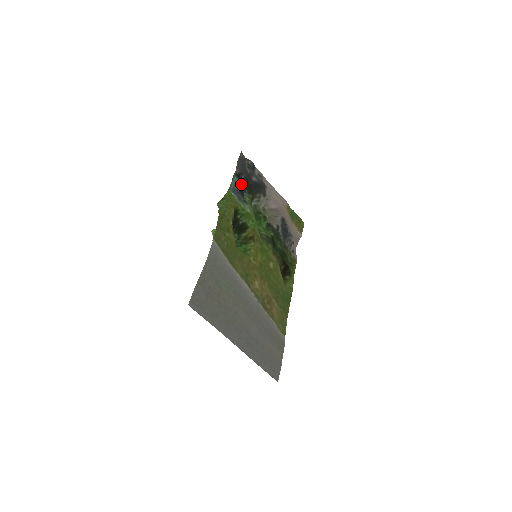
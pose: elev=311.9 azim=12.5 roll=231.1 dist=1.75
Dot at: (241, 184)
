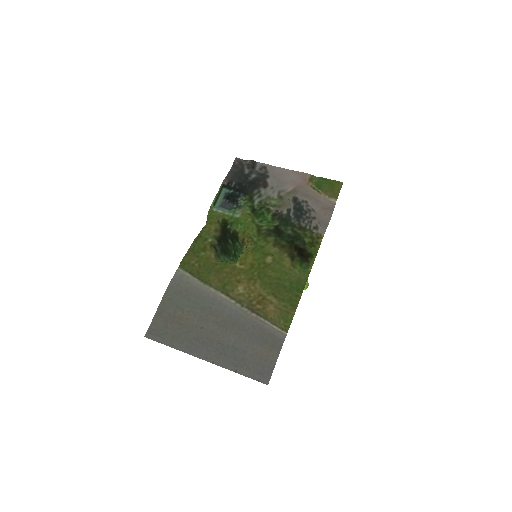
Dot at: (231, 193)
